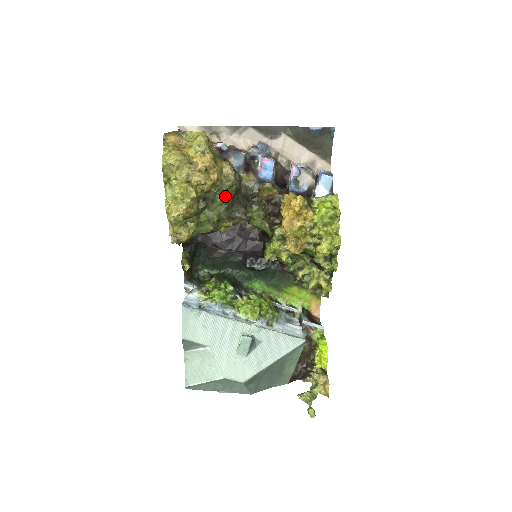
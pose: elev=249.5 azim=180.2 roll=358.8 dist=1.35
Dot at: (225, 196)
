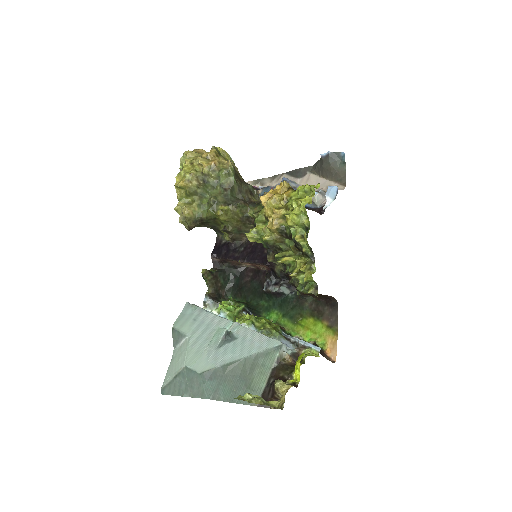
Dot at: (224, 185)
